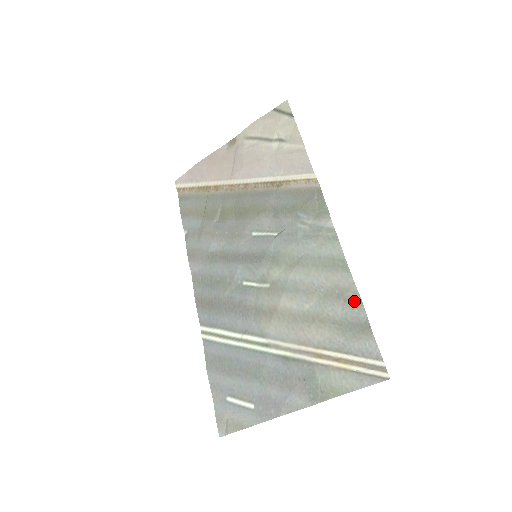
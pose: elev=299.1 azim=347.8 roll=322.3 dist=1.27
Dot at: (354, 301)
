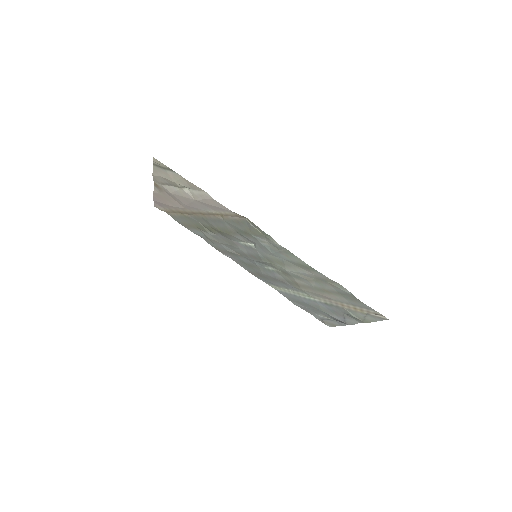
Dot at: (336, 285)
